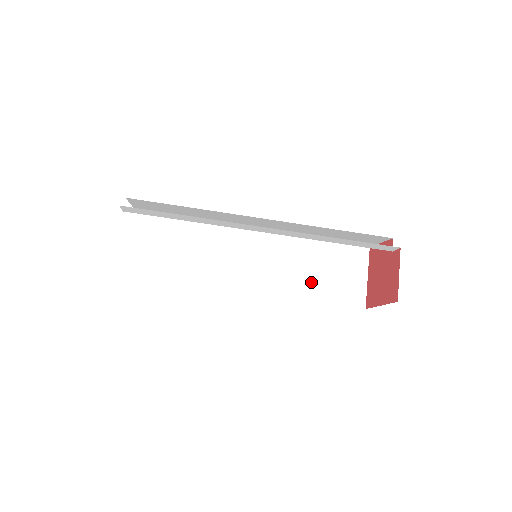
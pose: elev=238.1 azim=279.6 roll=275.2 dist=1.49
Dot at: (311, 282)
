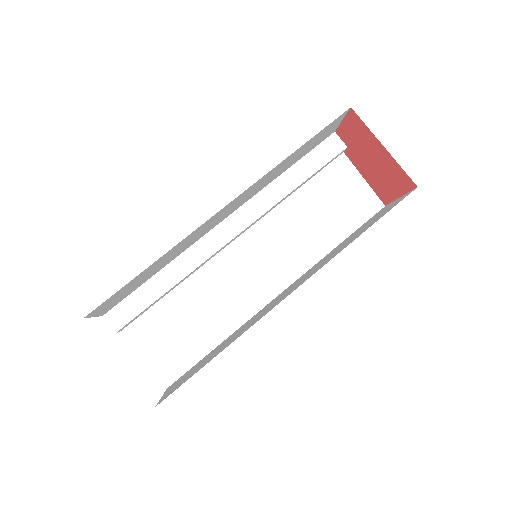
Dot at: occluded
